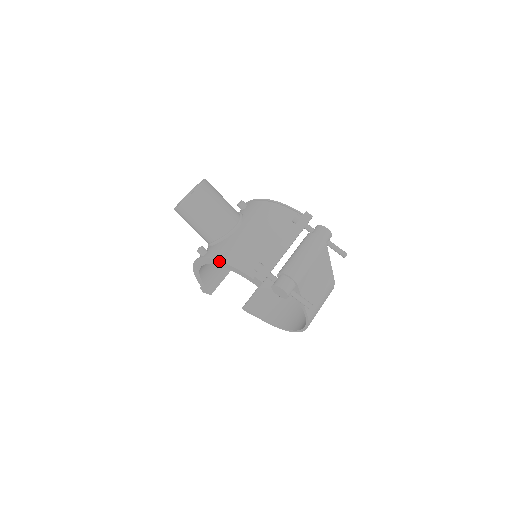
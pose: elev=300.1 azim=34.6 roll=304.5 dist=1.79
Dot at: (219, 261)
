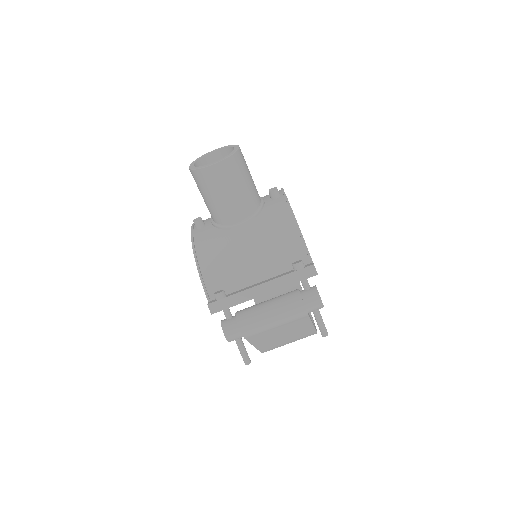
Dot at: (194, 256)
